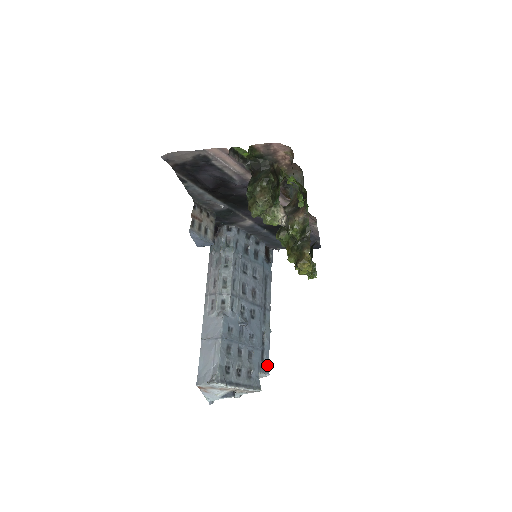
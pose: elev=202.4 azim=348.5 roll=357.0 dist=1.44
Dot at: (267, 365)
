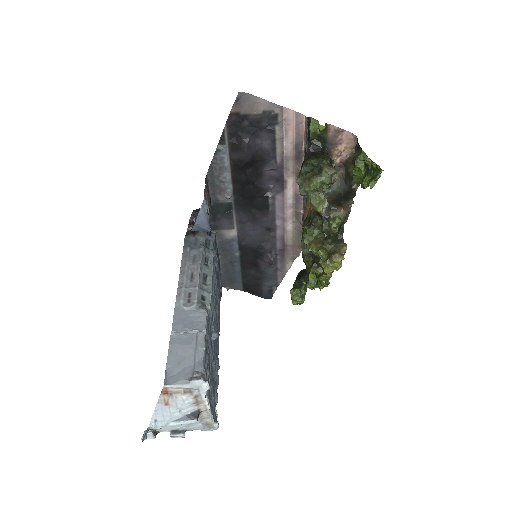
Dot at: (215, 405)
